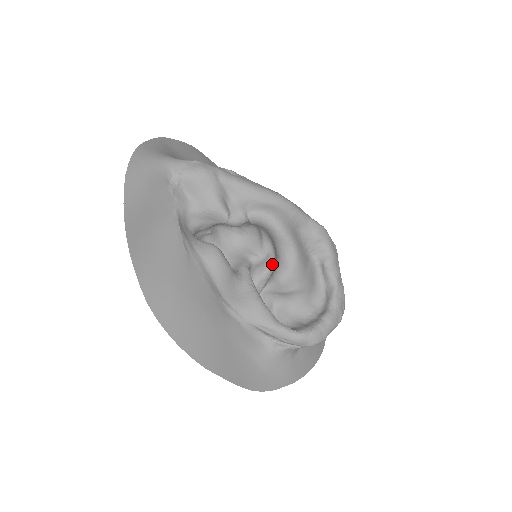
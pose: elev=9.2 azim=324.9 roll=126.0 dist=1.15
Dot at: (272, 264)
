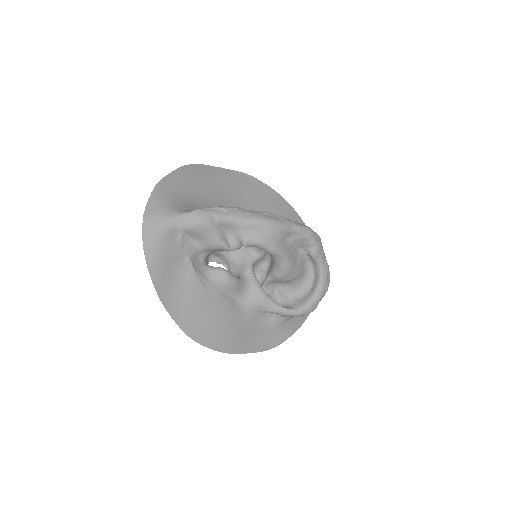
Dot at: (270, 257)
